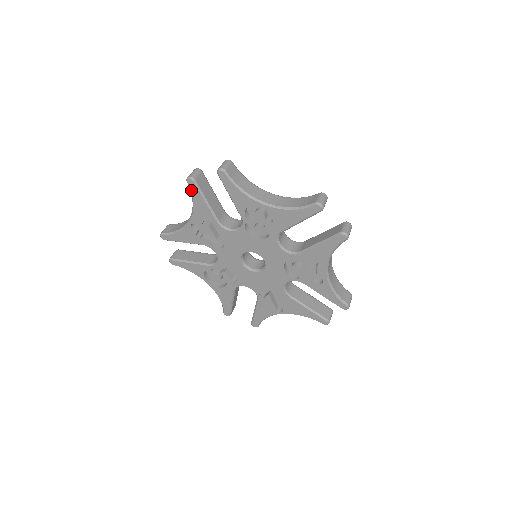
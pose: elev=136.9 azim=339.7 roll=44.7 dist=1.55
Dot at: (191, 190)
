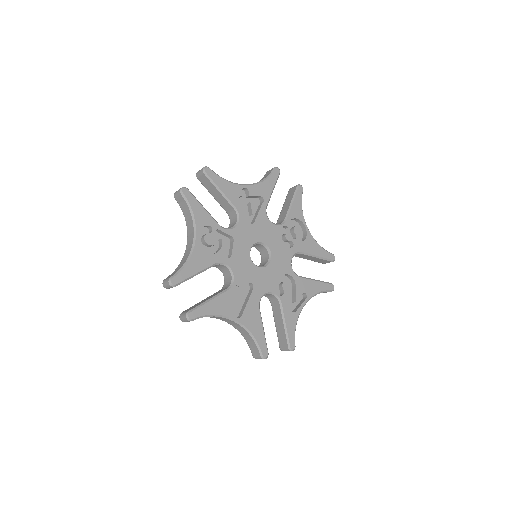
Dot at: (272, 174)
